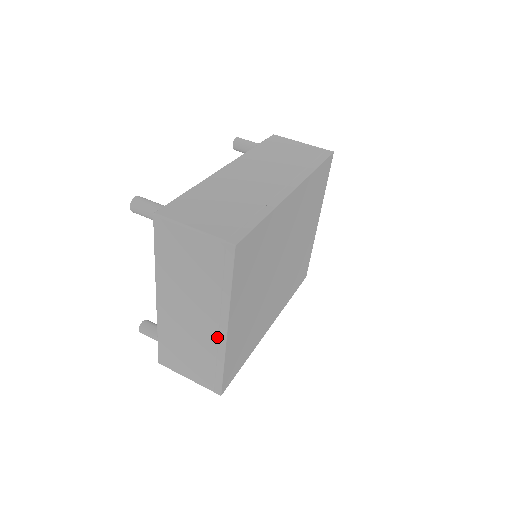
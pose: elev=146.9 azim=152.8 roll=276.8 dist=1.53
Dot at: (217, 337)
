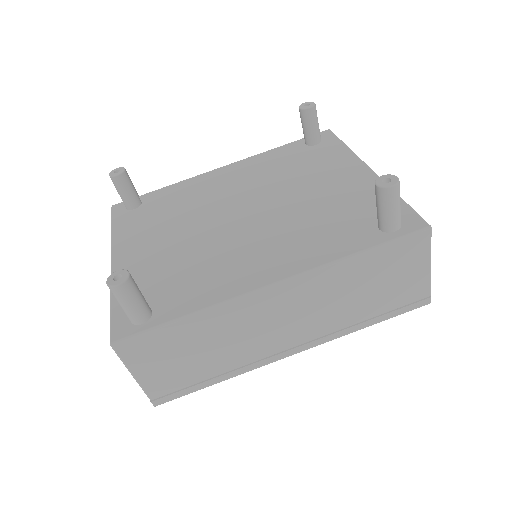
Dot at: occluded
